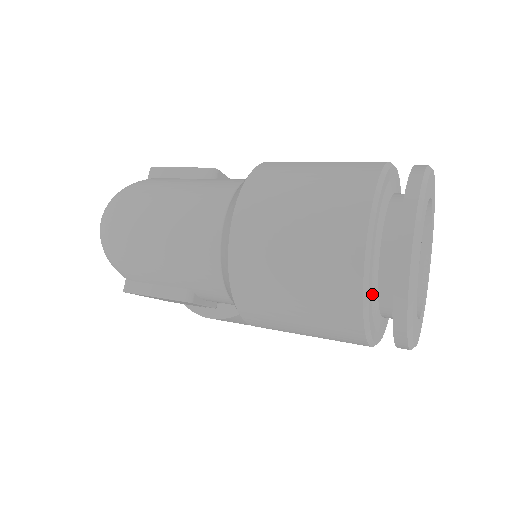
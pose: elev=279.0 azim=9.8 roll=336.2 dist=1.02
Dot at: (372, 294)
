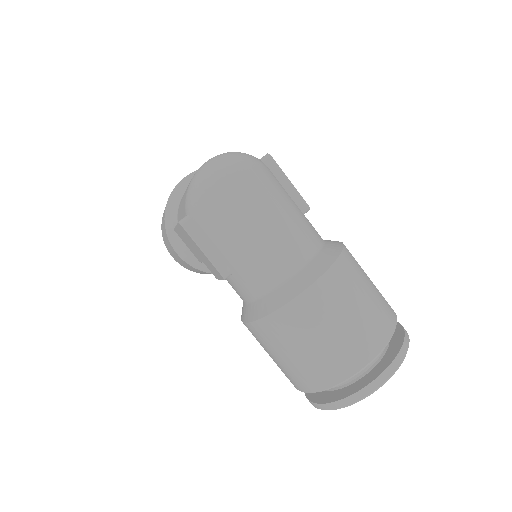
Dot at: occluded
